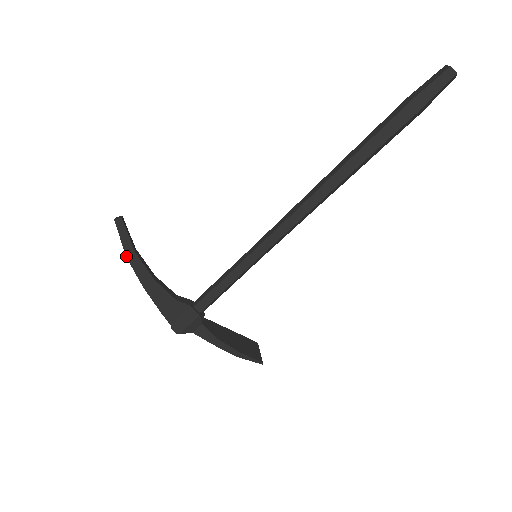
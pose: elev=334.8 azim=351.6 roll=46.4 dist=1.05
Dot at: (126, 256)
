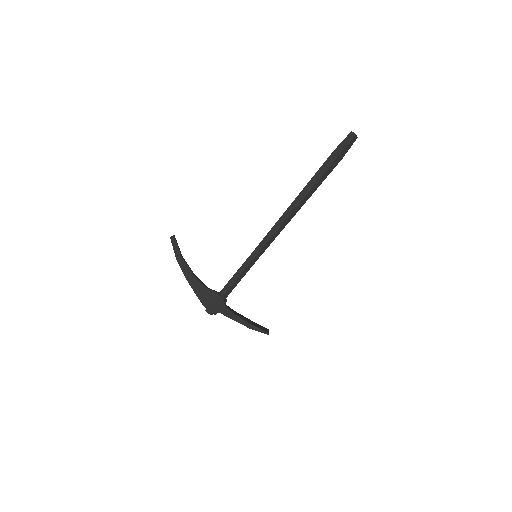
Dot at: (176, 259)
